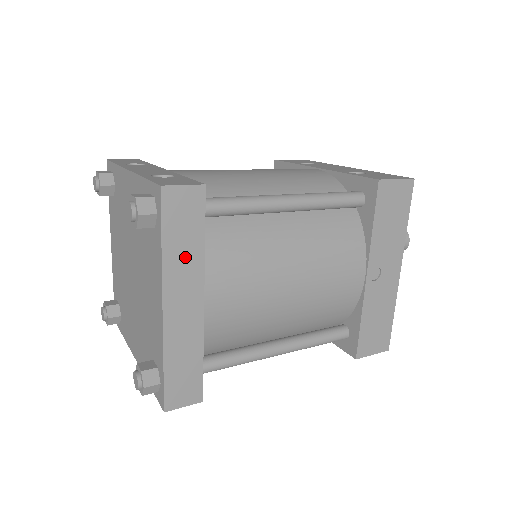
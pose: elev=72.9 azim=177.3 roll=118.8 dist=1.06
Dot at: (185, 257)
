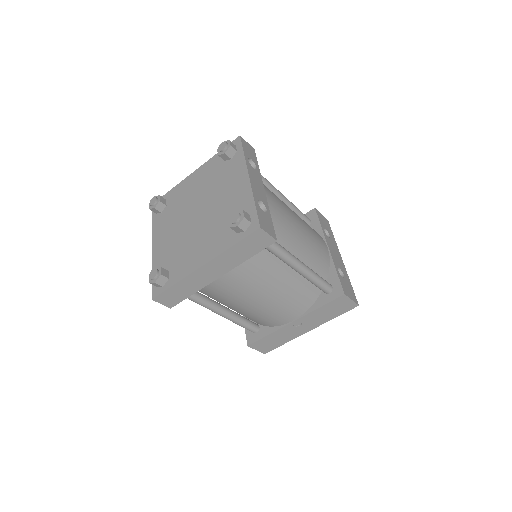
Dot at: (235, 257)
